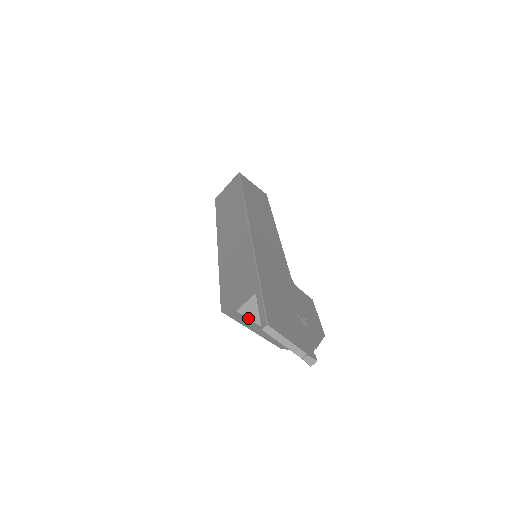
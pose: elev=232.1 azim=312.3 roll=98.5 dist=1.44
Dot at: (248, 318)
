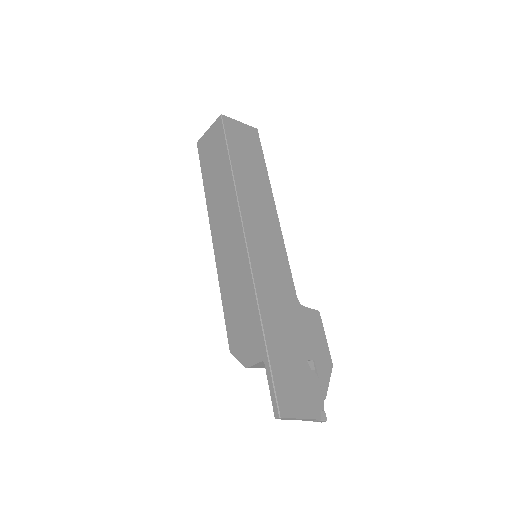
Dot at: occluded
